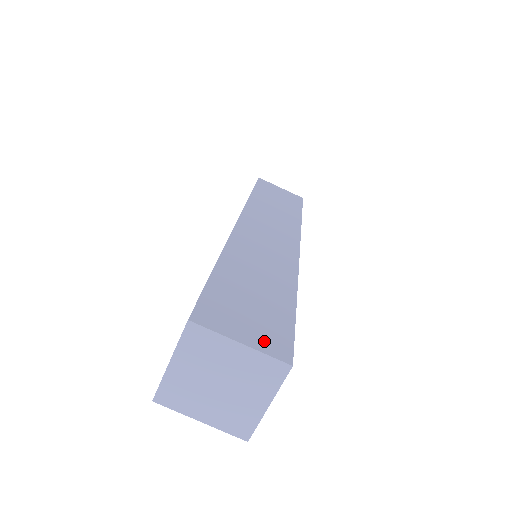
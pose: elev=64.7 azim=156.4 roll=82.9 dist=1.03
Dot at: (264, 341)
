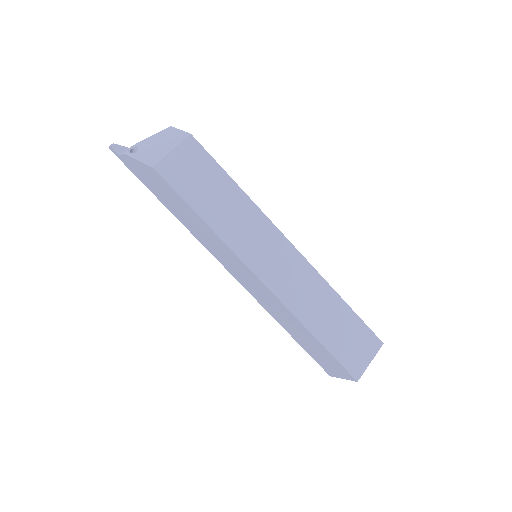
Dot at: (371, 349)
